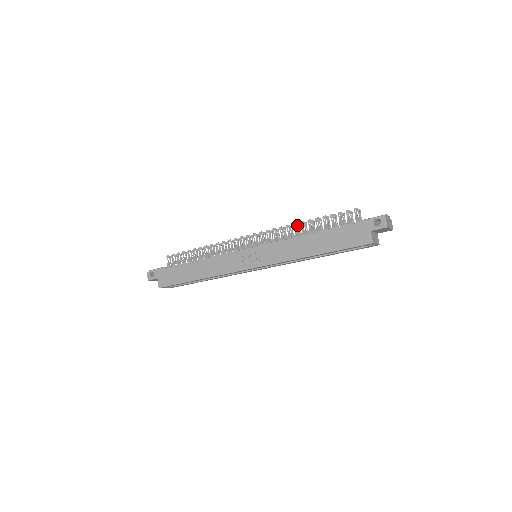
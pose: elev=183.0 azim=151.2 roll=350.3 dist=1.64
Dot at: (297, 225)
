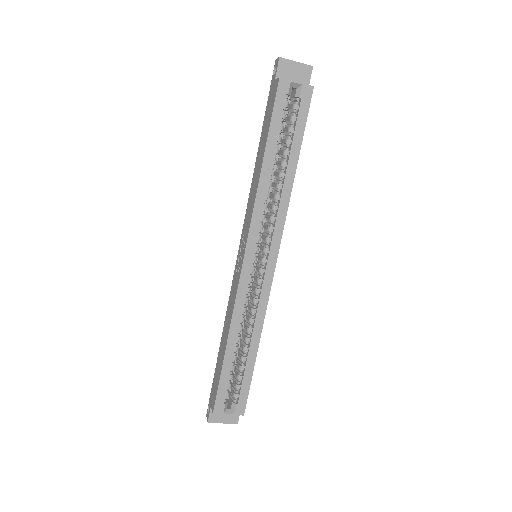
Dot at: occluded
